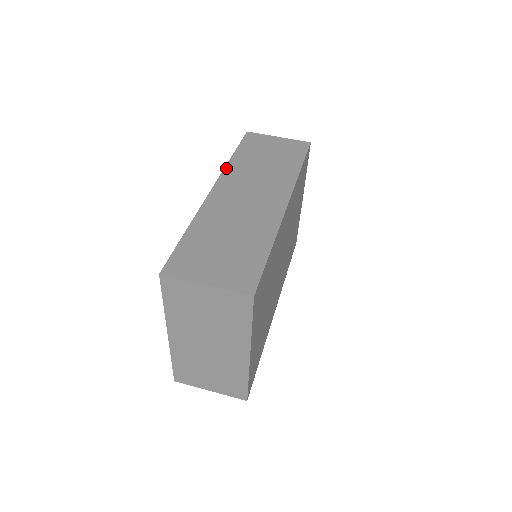
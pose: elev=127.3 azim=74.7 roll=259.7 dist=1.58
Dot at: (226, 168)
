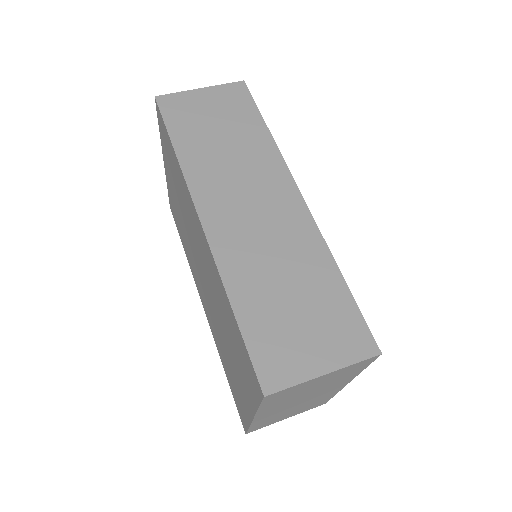
Dot at: (186, 176)
